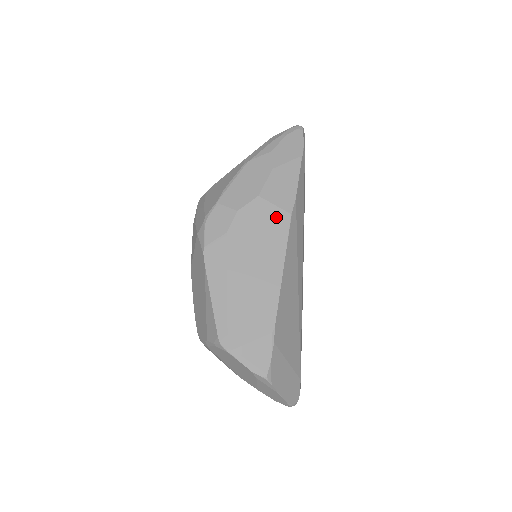
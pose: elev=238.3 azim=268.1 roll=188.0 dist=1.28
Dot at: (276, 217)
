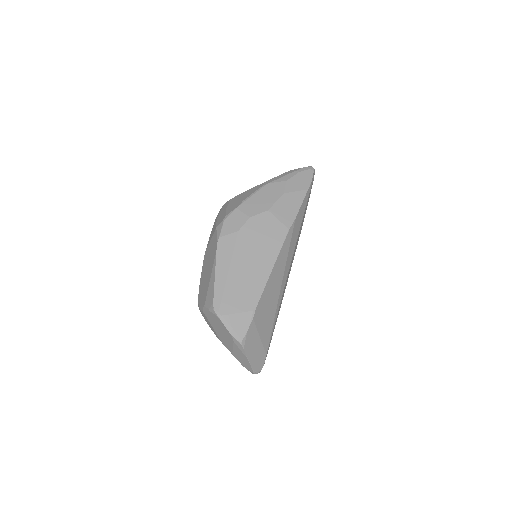
Dot at: (277, 229)
